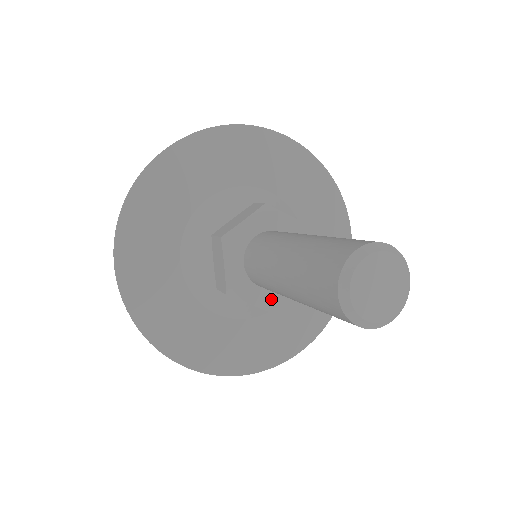
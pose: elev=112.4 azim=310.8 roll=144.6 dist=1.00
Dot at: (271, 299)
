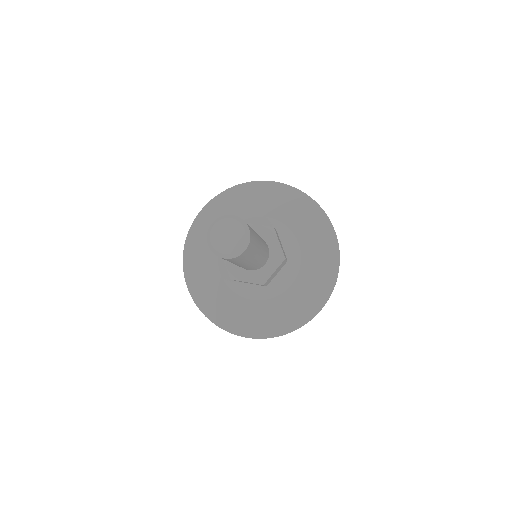
Dot at: (258, 276)
